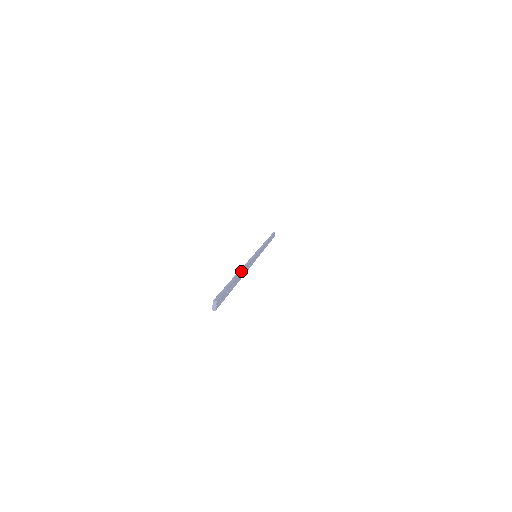
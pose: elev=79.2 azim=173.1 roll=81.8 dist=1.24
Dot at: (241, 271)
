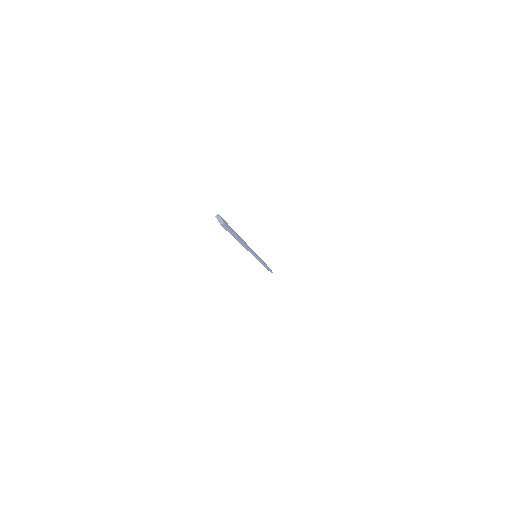
Dot at: occluded
